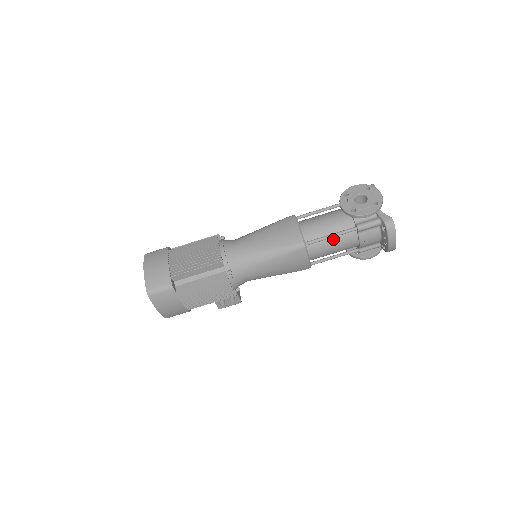
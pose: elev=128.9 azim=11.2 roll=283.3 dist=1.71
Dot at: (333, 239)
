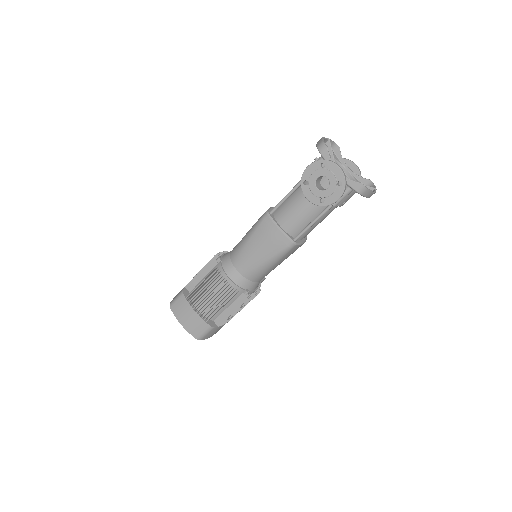
Dot at: occluded
